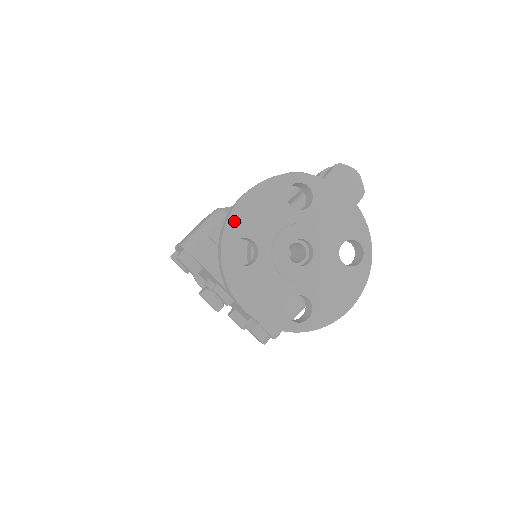
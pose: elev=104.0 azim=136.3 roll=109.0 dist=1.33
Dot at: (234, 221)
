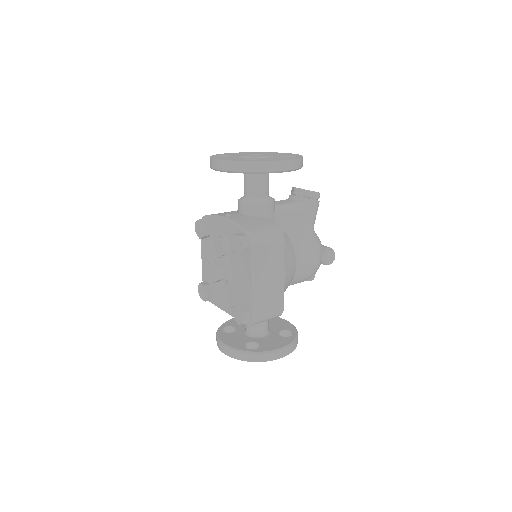
Dot at: (222, 154)
